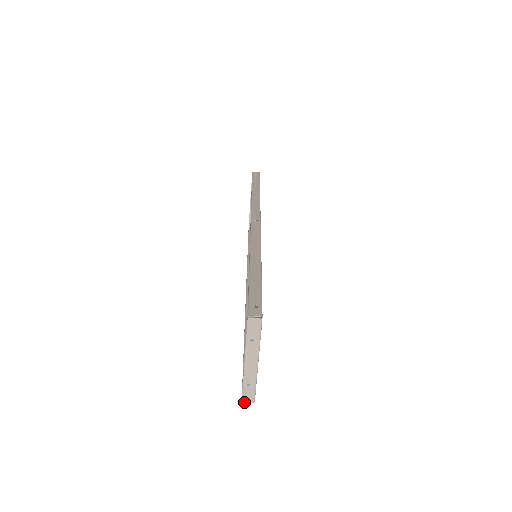
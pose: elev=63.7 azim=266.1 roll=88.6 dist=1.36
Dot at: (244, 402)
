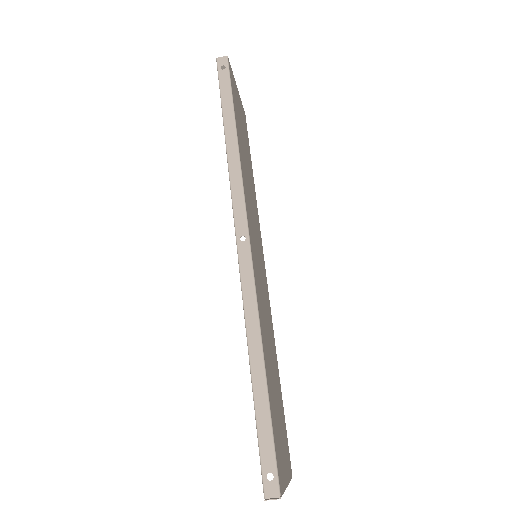
Dot at: occluded
